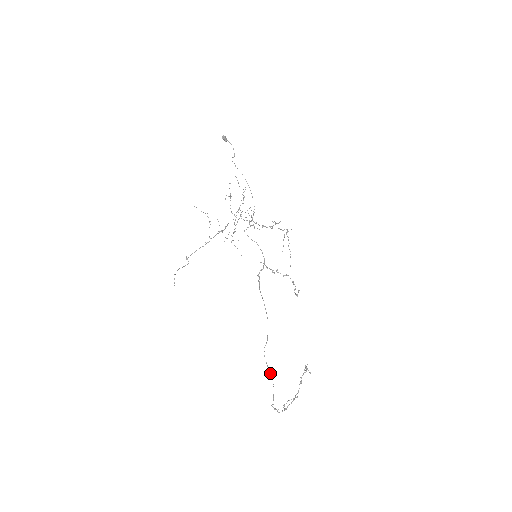
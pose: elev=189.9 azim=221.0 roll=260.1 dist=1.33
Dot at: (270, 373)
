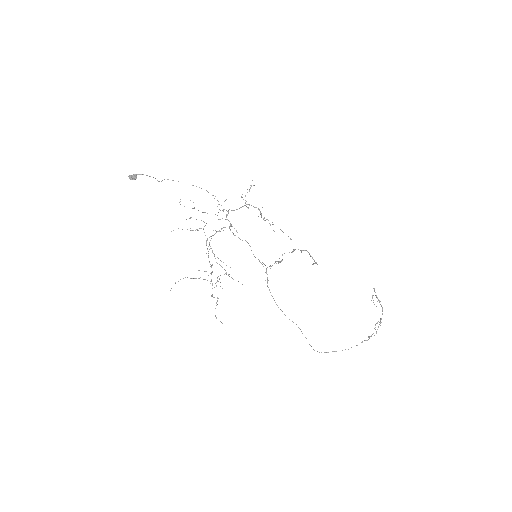
Dot at: occluded
